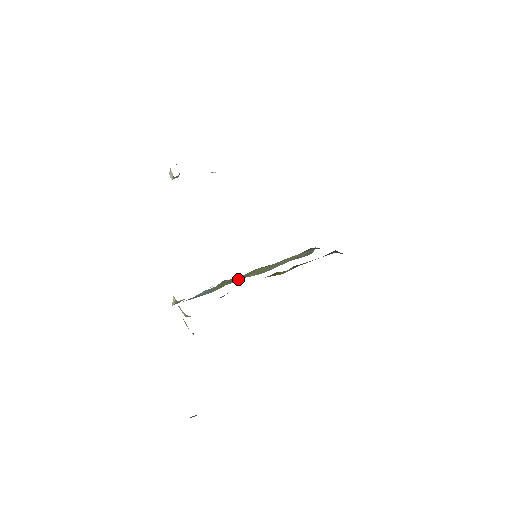
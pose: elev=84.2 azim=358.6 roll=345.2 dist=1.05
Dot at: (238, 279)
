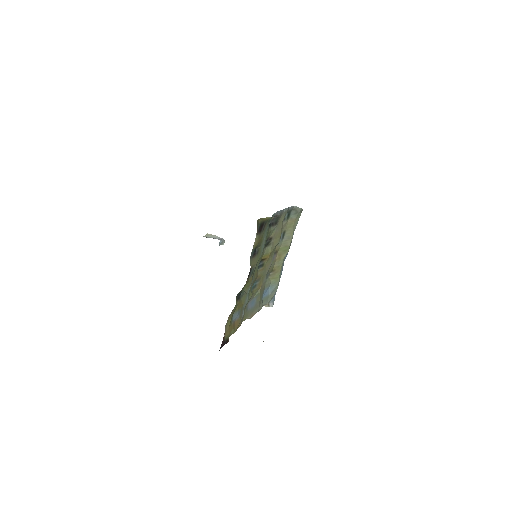
Dot at: (279, 266)
